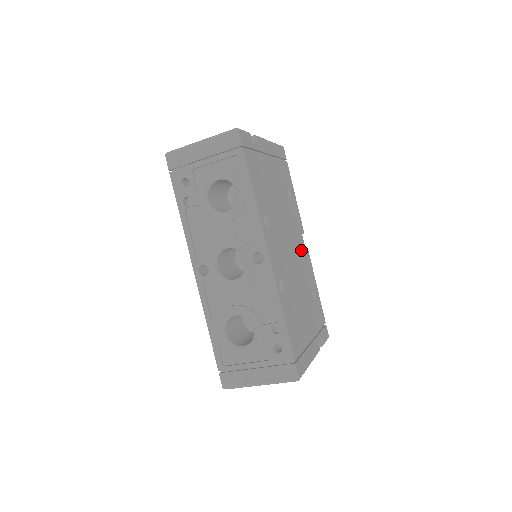
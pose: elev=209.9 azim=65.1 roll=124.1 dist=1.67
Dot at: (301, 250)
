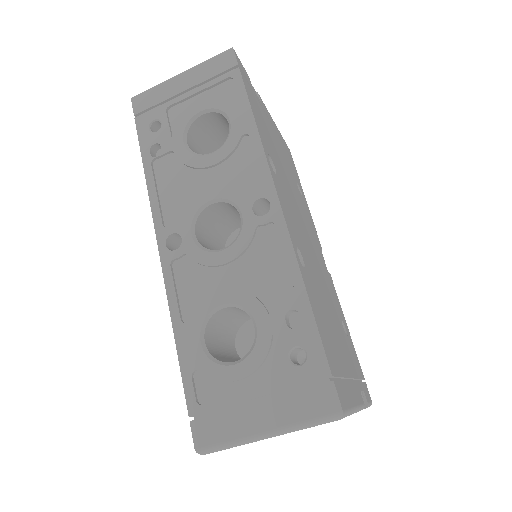
Dot at: (321, 260)
